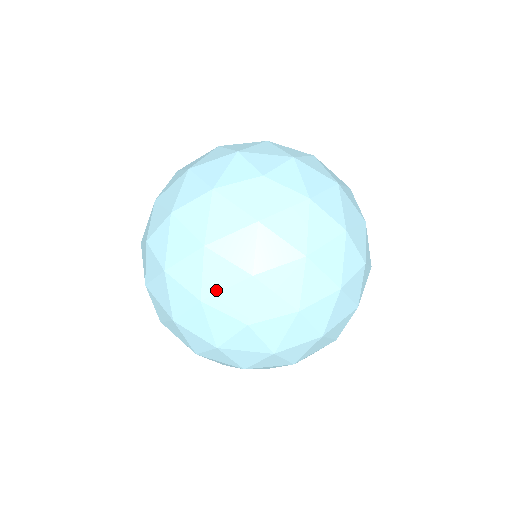
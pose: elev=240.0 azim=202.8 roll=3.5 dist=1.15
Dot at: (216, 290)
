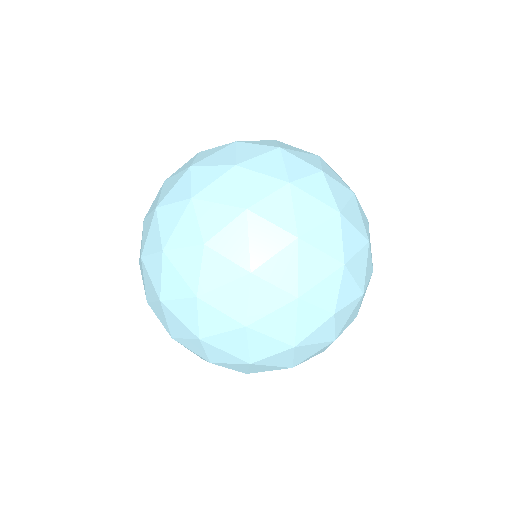
Dot at: (211, 199)
